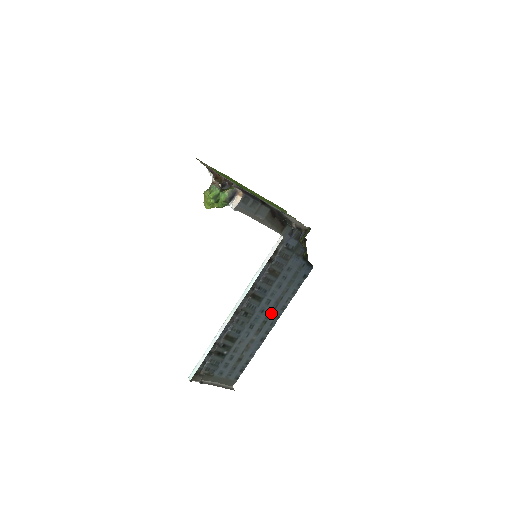
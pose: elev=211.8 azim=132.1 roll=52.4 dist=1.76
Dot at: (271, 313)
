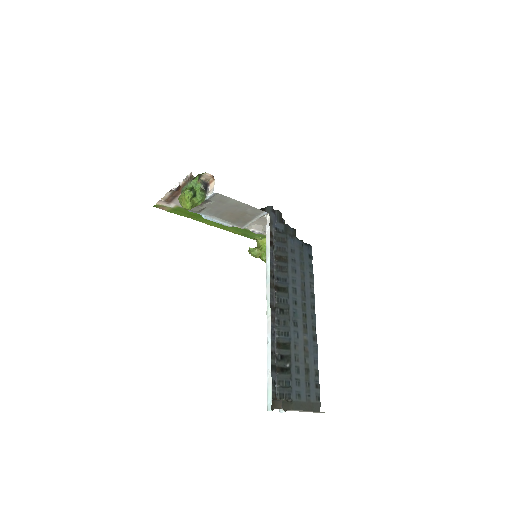
Dot at: (304, 303)
